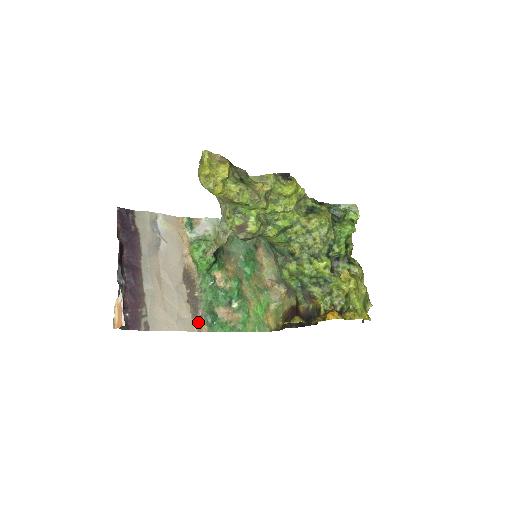
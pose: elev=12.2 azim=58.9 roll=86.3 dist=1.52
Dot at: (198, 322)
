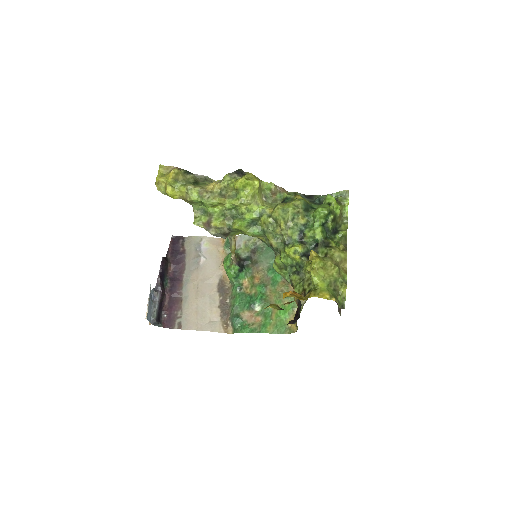
Dot at: (226, 325)
